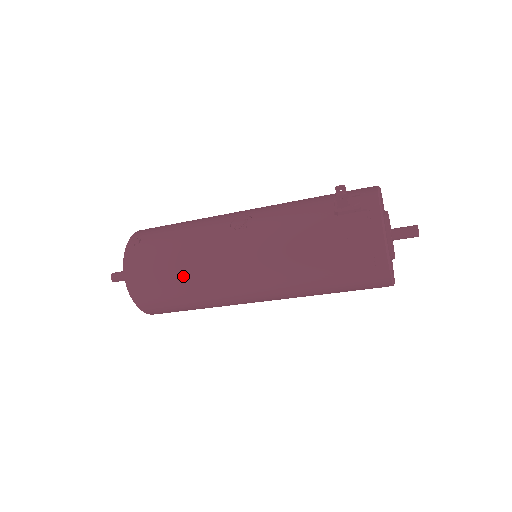
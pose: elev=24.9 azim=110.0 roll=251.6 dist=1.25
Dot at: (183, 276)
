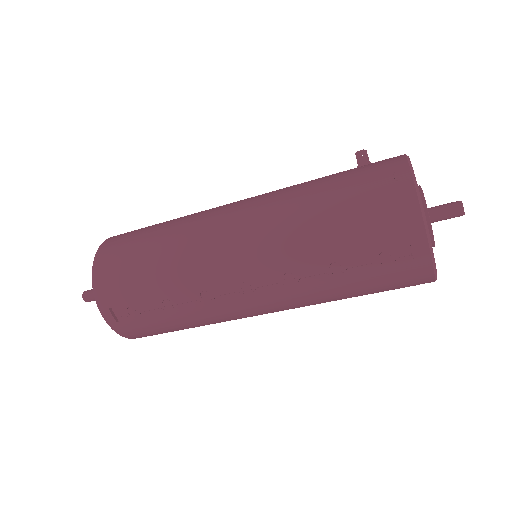
Dot at: (164, 229)
